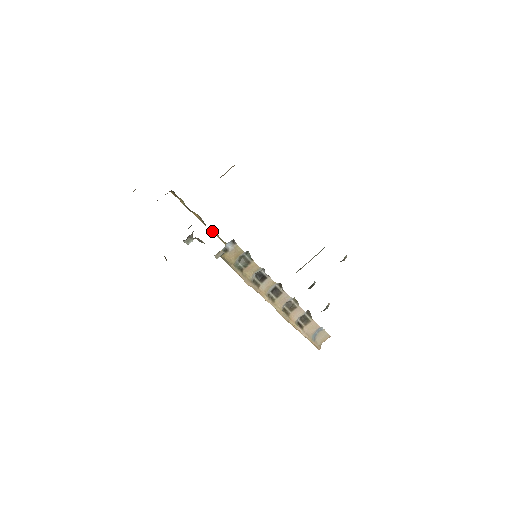
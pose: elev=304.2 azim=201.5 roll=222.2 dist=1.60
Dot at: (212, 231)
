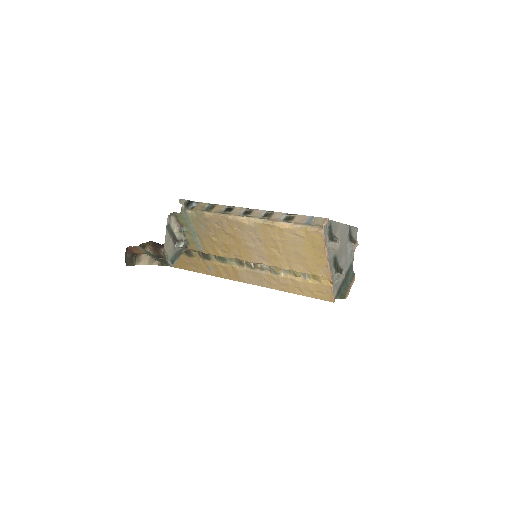
Dot at: (214, 262)
